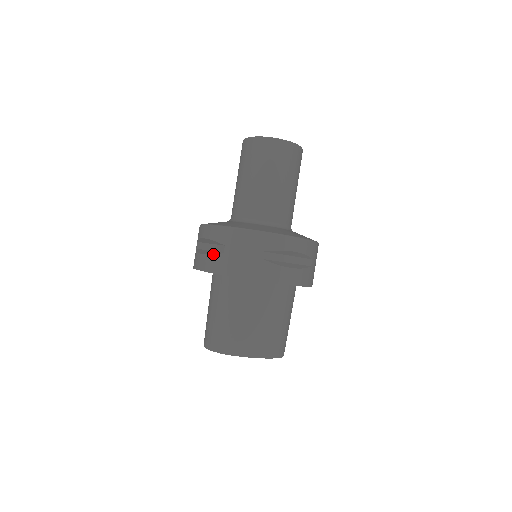
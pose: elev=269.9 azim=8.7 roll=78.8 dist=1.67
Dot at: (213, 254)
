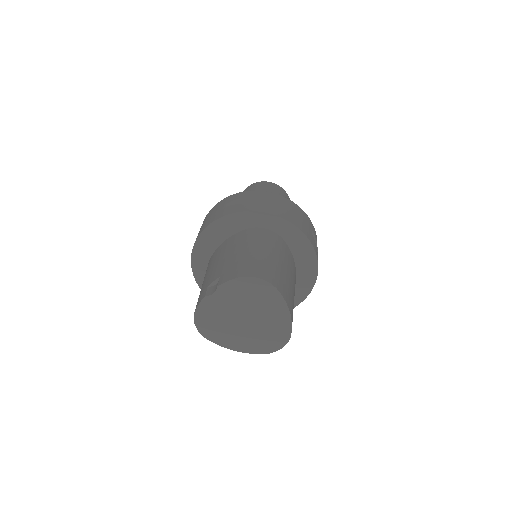
Dot at: occluded
